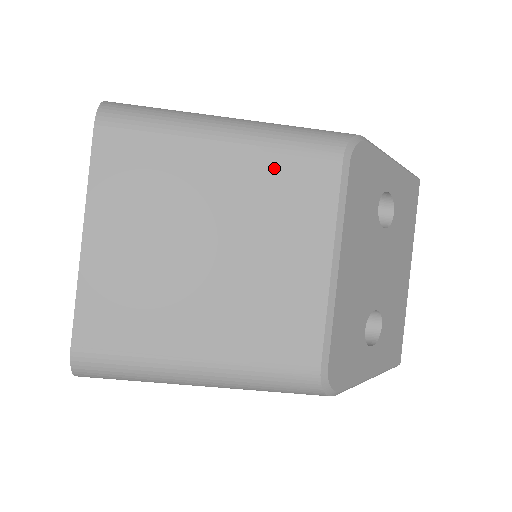
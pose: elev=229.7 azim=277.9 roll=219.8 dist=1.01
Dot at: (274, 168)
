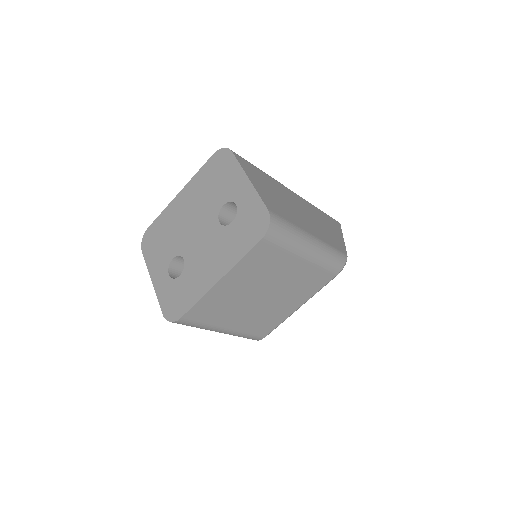
Dot at: (312, 273)
